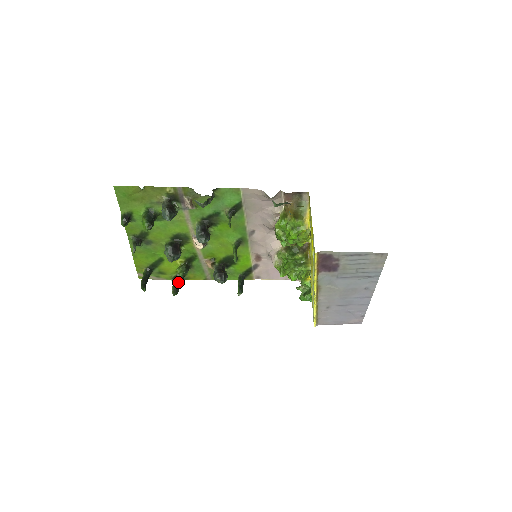
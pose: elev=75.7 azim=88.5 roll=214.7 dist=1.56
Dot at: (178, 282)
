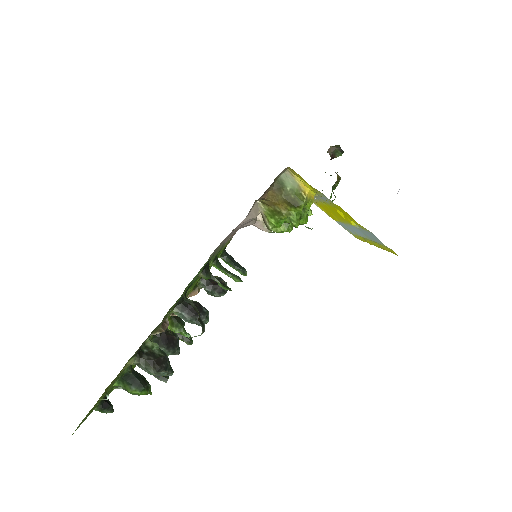
Dot at: occluded
